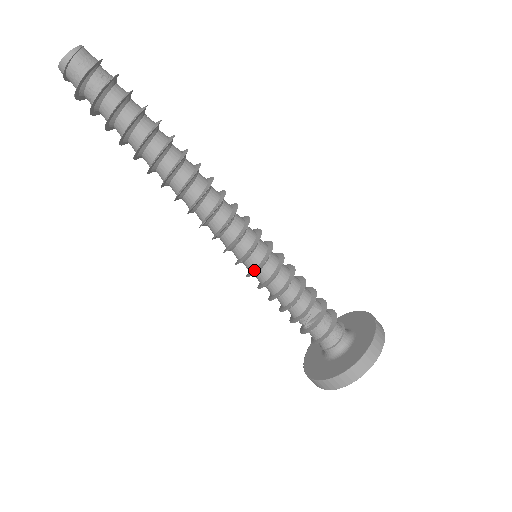
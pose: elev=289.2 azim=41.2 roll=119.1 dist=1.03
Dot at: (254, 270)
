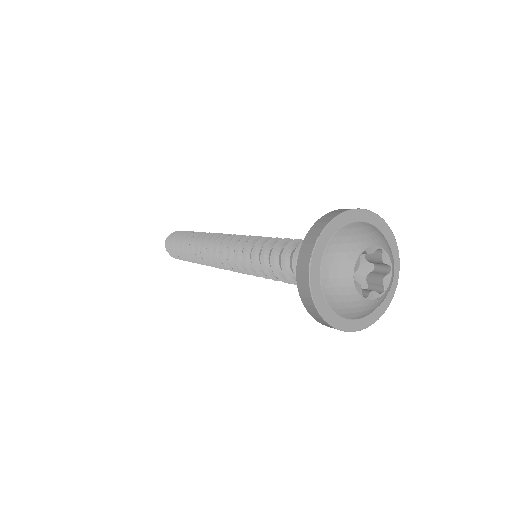
Dot at: (246, 248)
